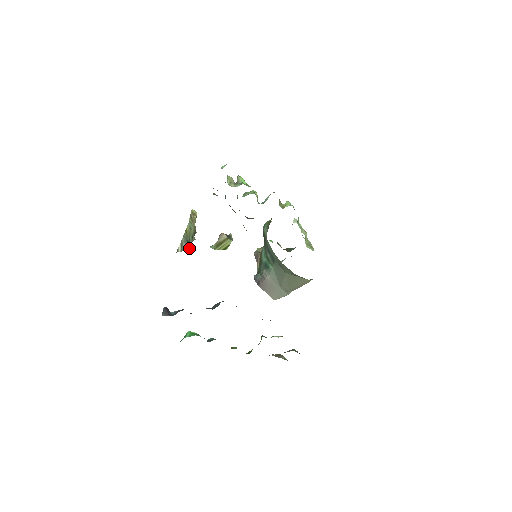
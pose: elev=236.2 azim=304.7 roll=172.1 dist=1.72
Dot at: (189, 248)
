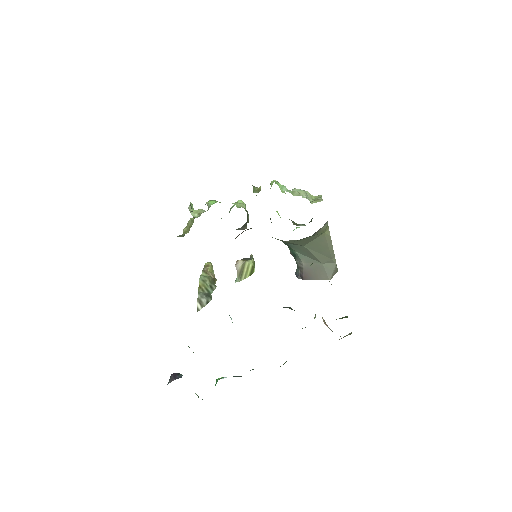
Dot at: (211, 299)
